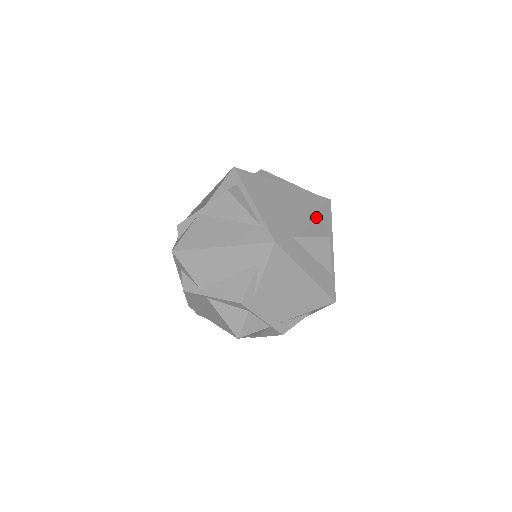
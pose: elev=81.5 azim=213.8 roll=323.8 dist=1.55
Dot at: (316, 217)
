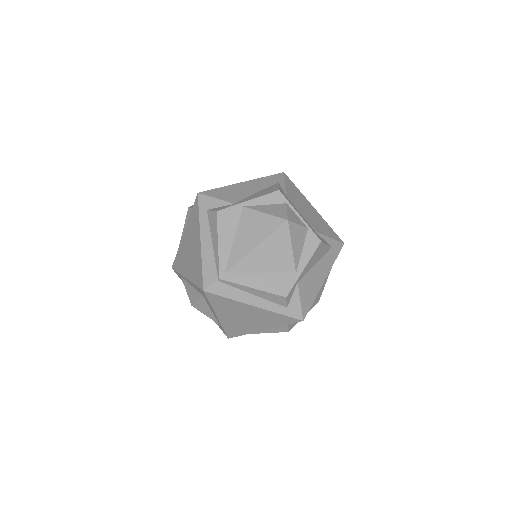
Dot at: occluded
